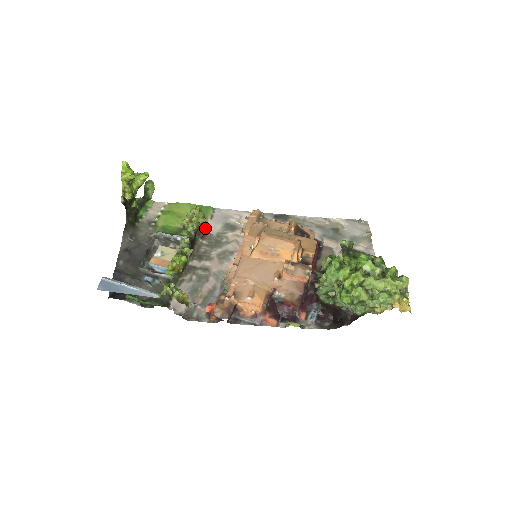
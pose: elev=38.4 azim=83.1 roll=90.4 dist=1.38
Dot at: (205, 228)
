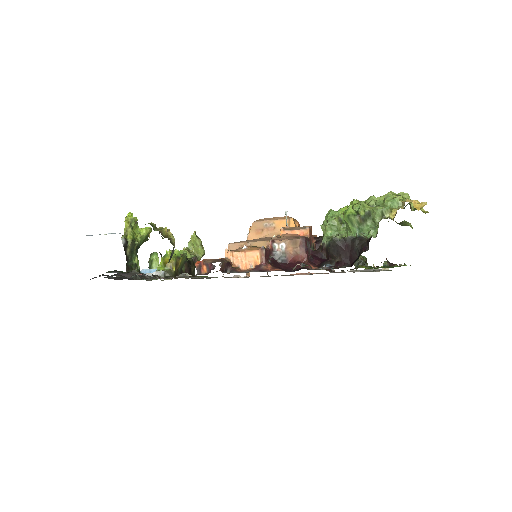
Dot at: (207, 278)
